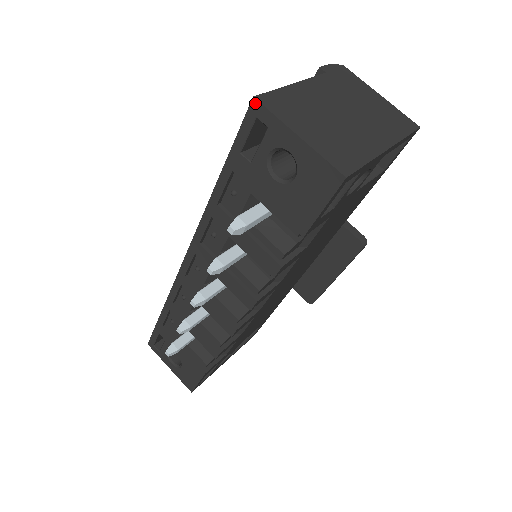
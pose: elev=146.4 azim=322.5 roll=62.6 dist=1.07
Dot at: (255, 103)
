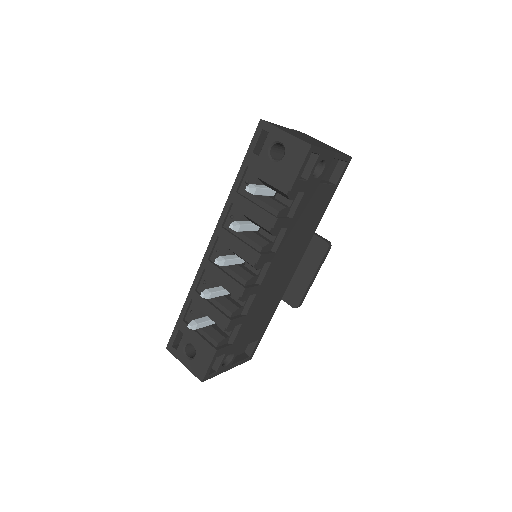
Dot at: (261, 122)
